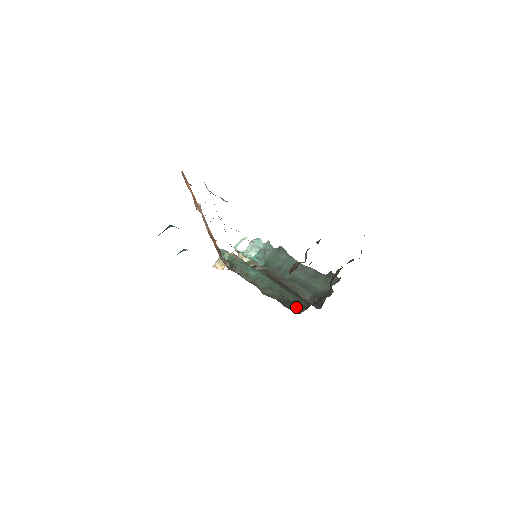
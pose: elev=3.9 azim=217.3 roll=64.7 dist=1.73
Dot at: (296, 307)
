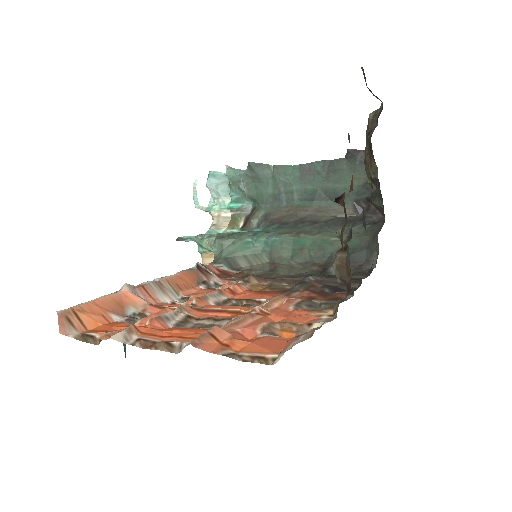
Dot at: (359, 257)
